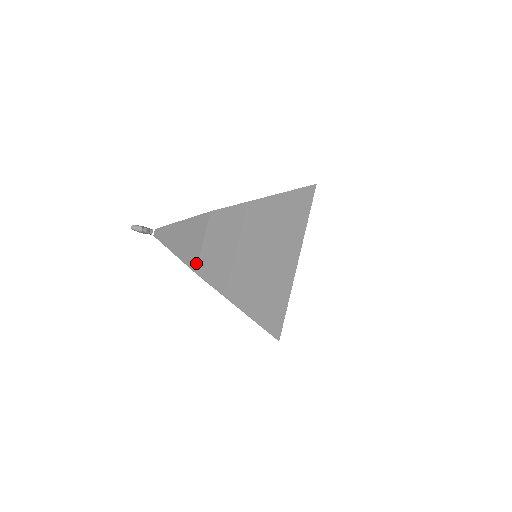
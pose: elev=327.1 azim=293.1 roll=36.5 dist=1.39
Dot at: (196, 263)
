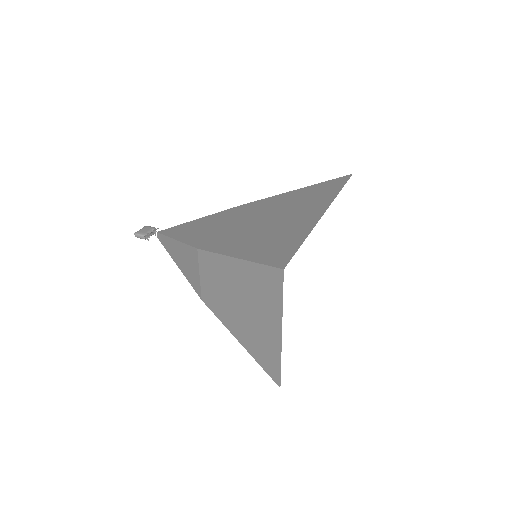
Dot at: (200, 292)
